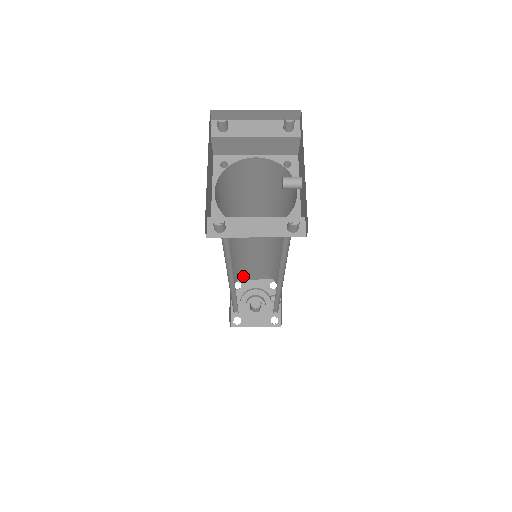
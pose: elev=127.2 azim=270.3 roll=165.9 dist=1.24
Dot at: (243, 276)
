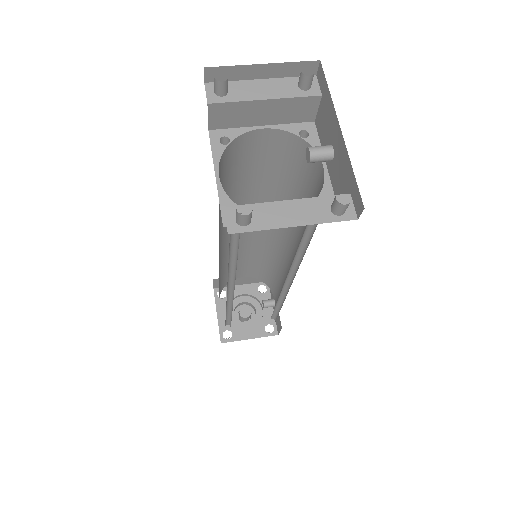
Dot at: occluded
